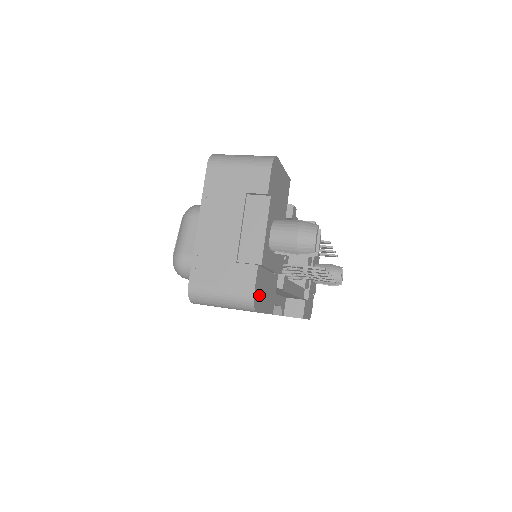
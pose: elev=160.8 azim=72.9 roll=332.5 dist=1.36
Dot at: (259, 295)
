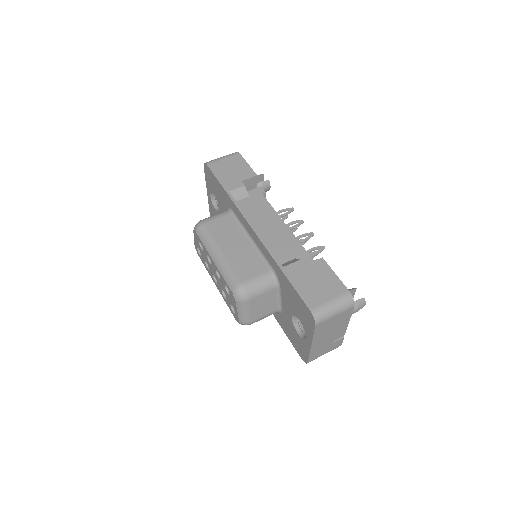
Dot at: occluded
